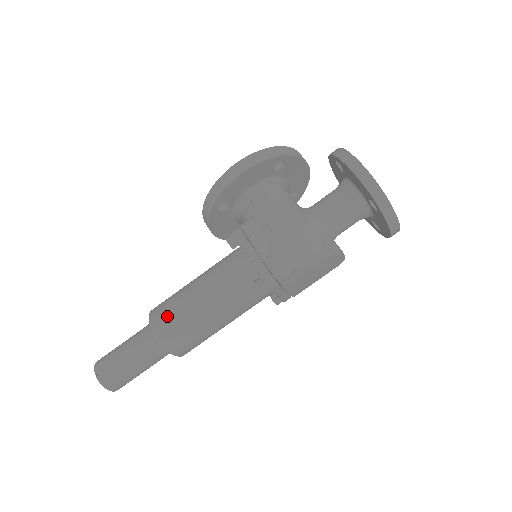
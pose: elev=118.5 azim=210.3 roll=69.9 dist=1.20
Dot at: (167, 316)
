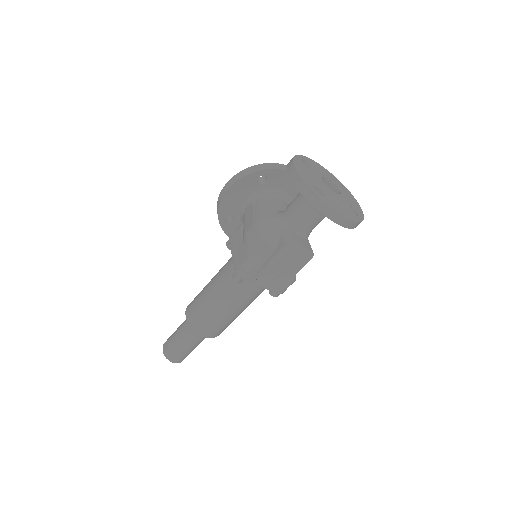
Dot at: (193, 304)
